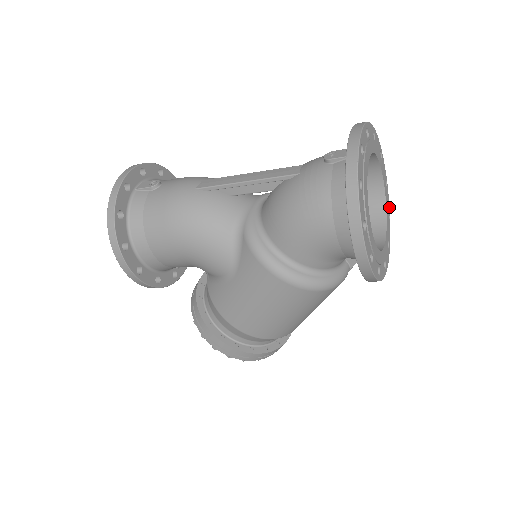
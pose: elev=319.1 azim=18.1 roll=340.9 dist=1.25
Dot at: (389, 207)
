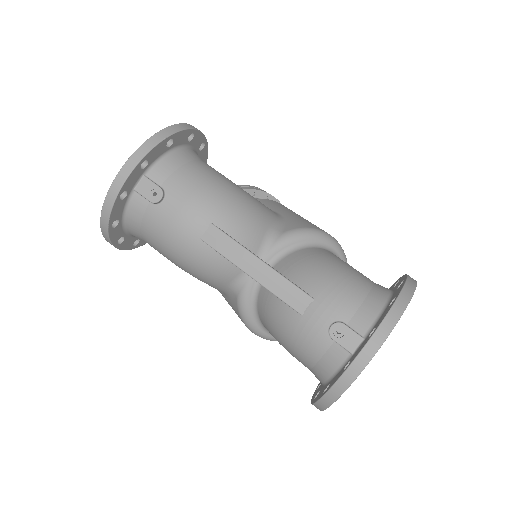
Dot at: occluded
